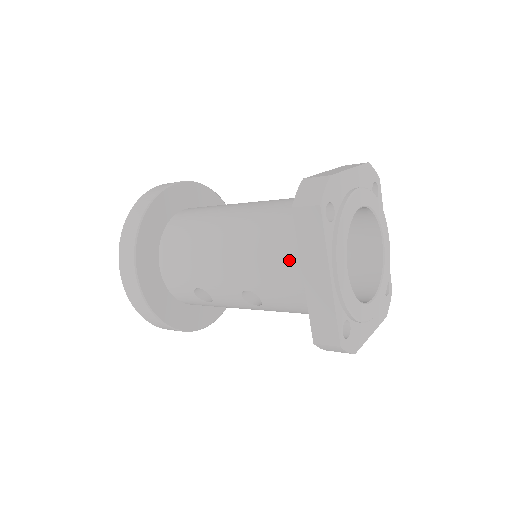
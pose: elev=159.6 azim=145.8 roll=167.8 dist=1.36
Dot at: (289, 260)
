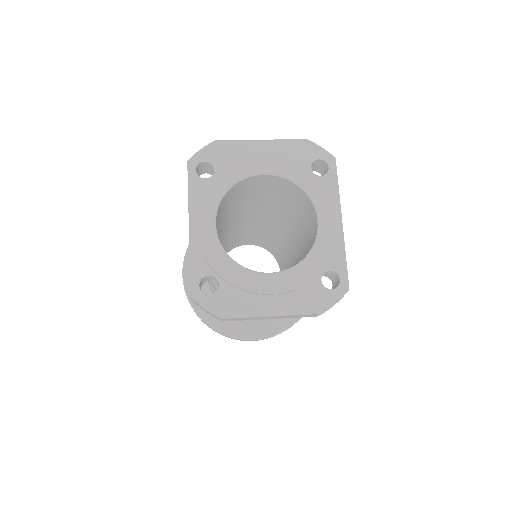
Dot at: occluded
